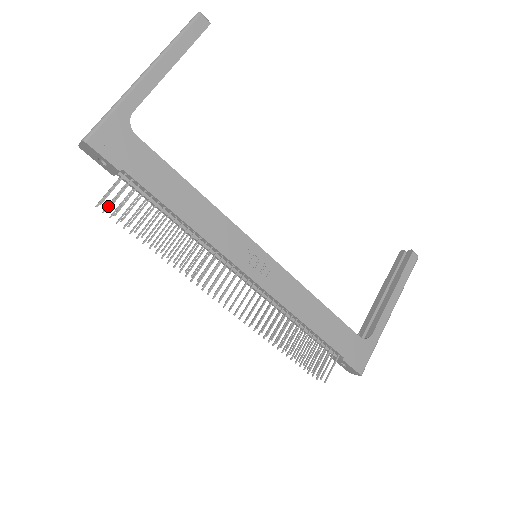
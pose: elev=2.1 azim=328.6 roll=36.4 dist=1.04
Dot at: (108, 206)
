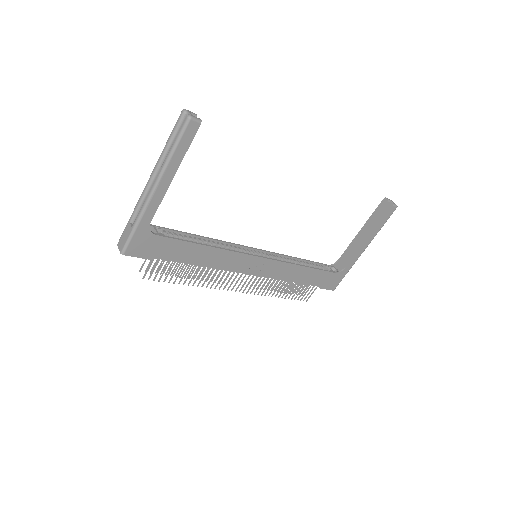
Dot at: (147, 268)
